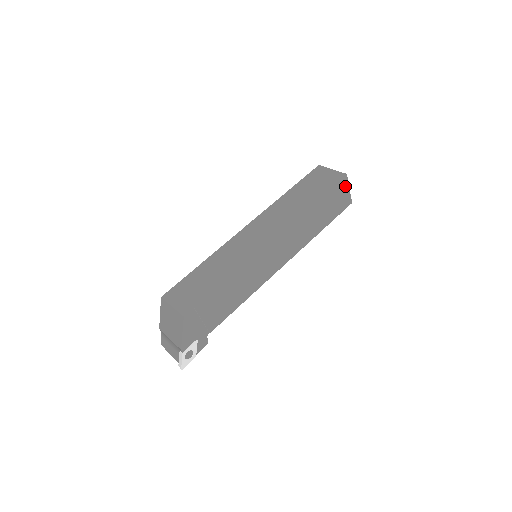
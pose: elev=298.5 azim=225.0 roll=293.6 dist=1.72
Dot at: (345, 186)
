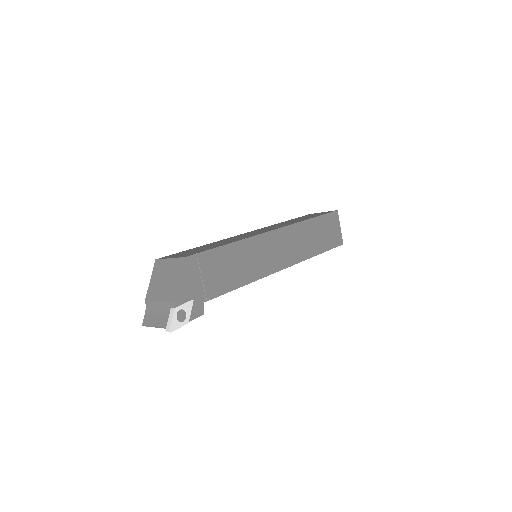
Dot at: (337, 222)
